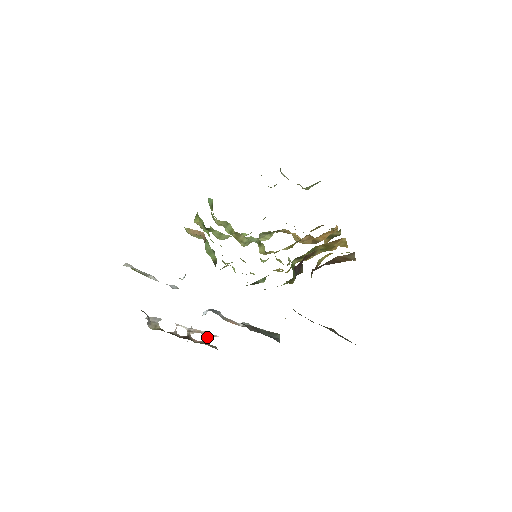
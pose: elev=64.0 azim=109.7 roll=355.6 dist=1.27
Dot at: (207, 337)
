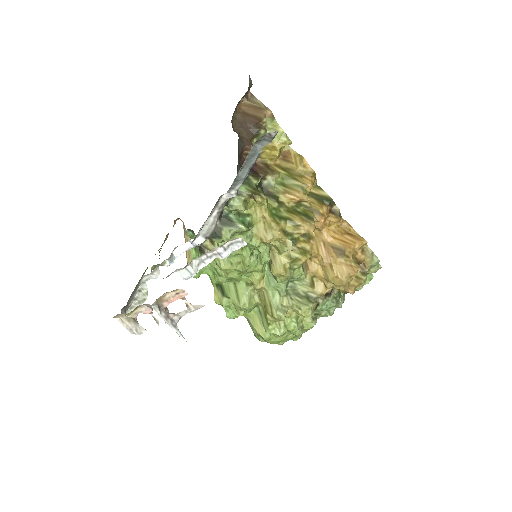
Dot at: (188, 303)
